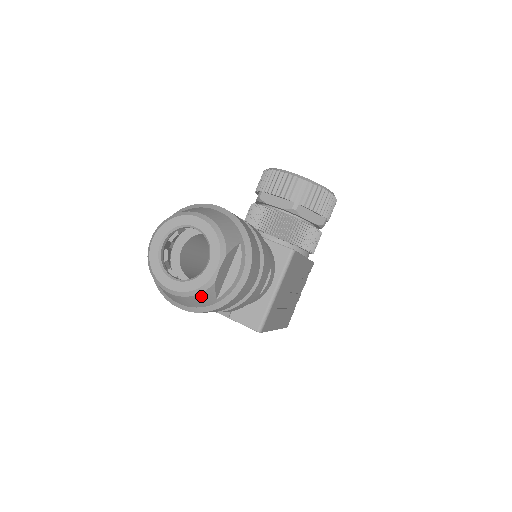
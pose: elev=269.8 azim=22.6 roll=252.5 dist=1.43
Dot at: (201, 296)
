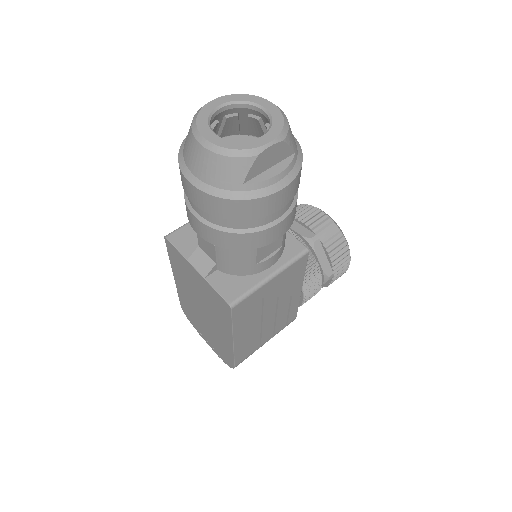
Dot at: (233, 164)
